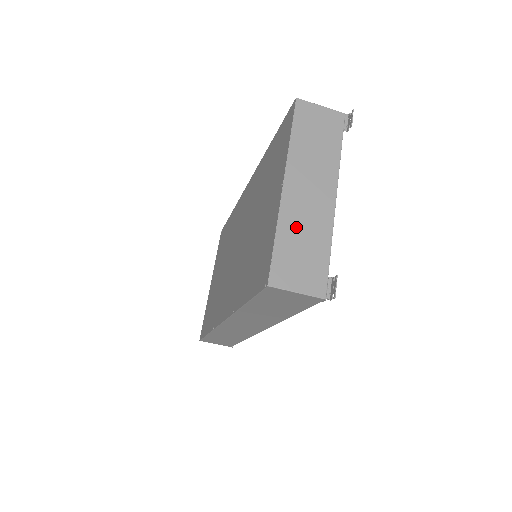
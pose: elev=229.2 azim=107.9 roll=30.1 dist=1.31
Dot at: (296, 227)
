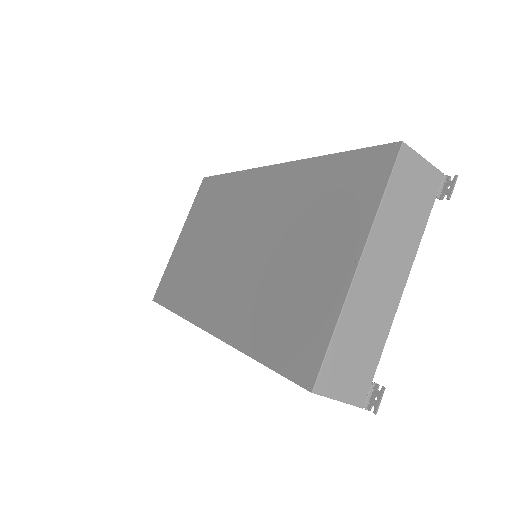
Dot at: (358, 320)
